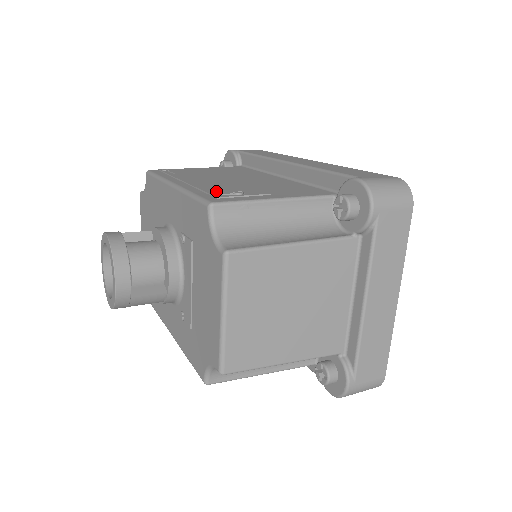
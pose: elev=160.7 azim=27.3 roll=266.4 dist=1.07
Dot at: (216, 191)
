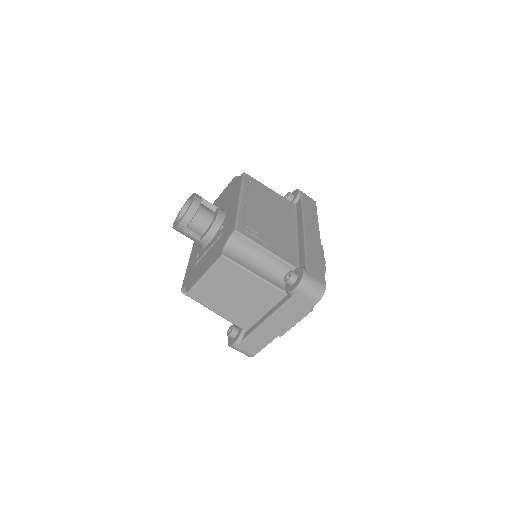
Dot at: (249, 223)
